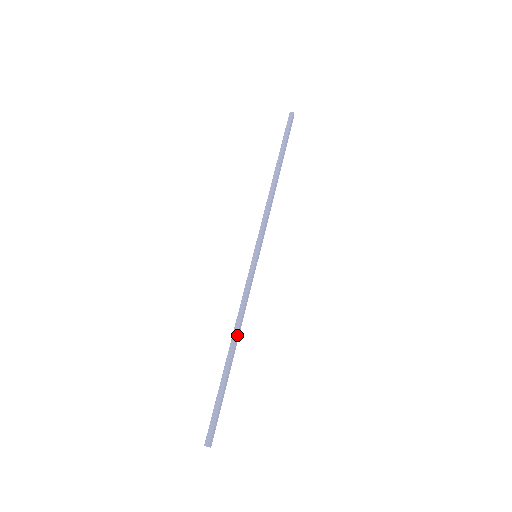
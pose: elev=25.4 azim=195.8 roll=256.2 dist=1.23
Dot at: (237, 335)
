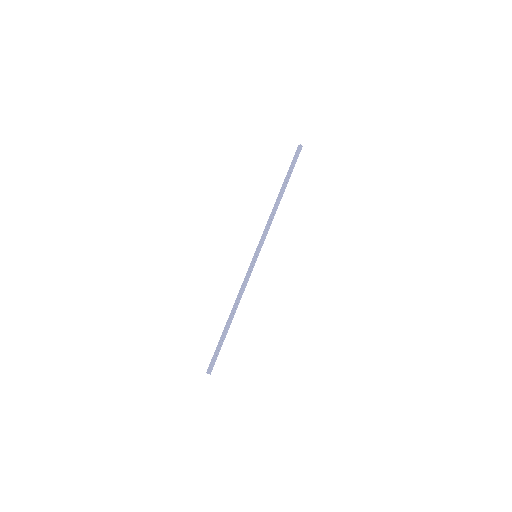
Dot at: (236, 309)
